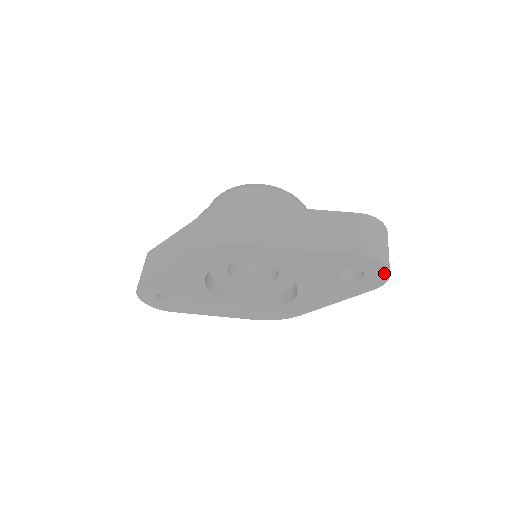
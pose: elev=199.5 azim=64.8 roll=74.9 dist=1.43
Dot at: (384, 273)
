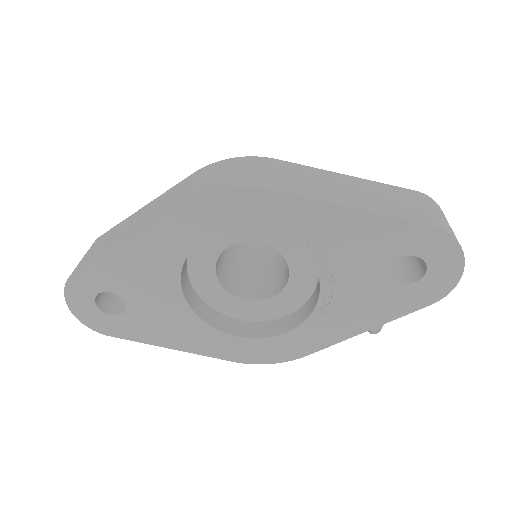
Dot at: (455, 269)
